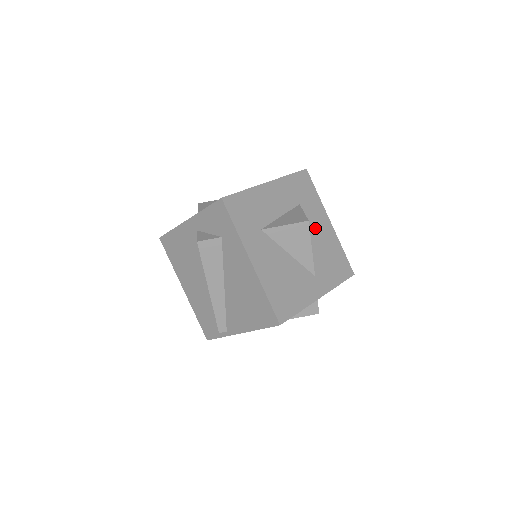
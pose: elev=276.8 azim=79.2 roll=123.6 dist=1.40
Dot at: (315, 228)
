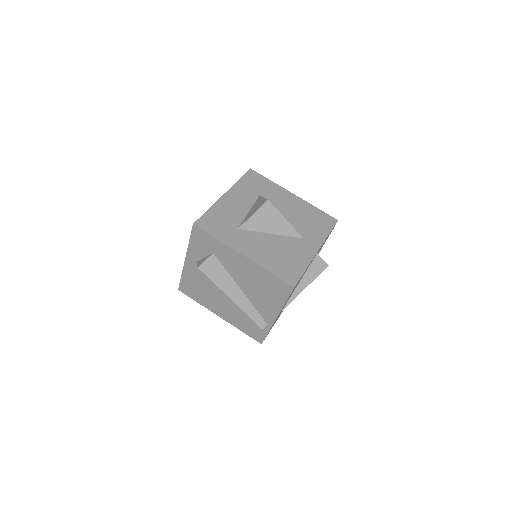
Dot at: (283, 205)
